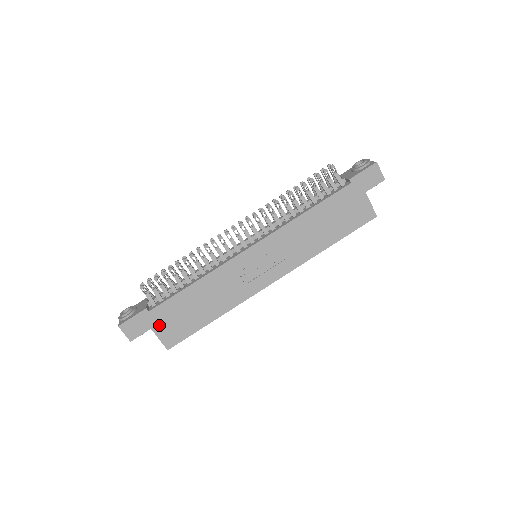
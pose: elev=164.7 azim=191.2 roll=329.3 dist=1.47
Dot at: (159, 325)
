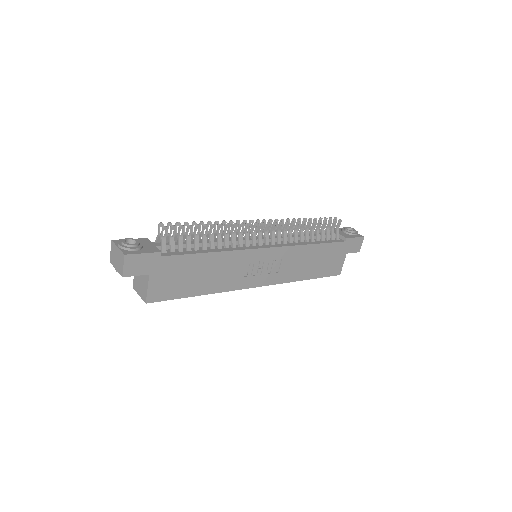
Dot at: (158, 275)
